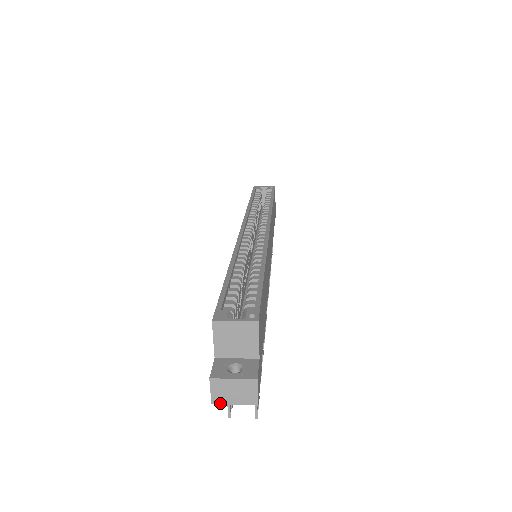
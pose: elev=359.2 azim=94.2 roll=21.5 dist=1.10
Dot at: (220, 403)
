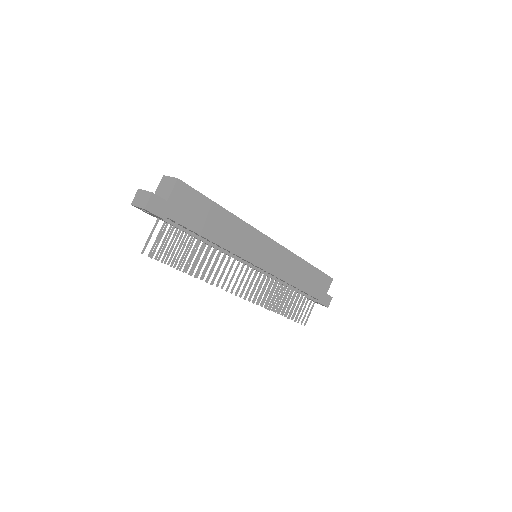
Dot at: (134, 205)
